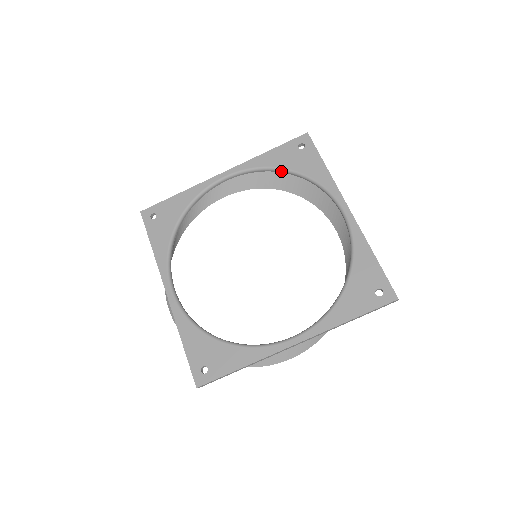
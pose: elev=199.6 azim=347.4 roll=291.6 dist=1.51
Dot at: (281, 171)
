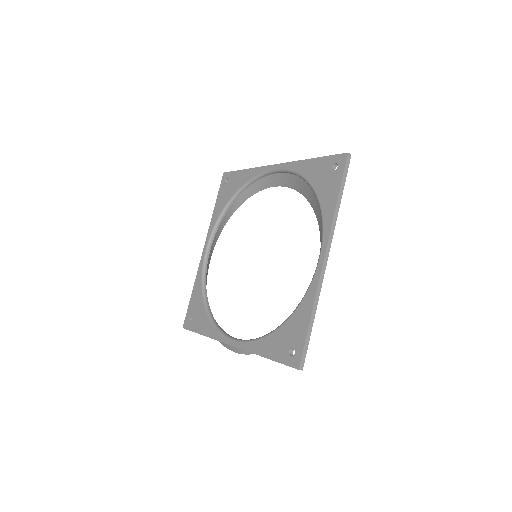
Dot at: (309, 185)
